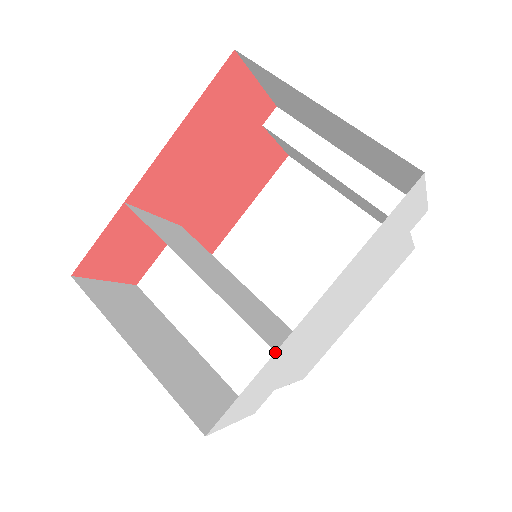
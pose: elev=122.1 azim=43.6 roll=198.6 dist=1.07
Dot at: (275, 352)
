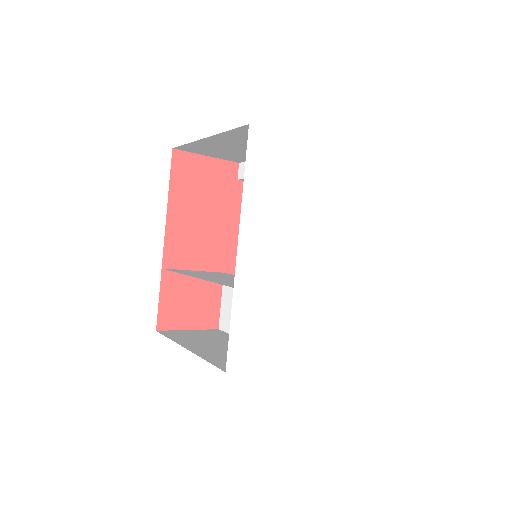
Dot at: (234, 288)
